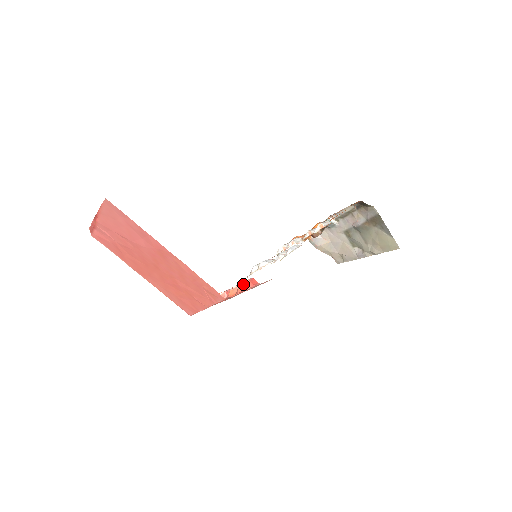
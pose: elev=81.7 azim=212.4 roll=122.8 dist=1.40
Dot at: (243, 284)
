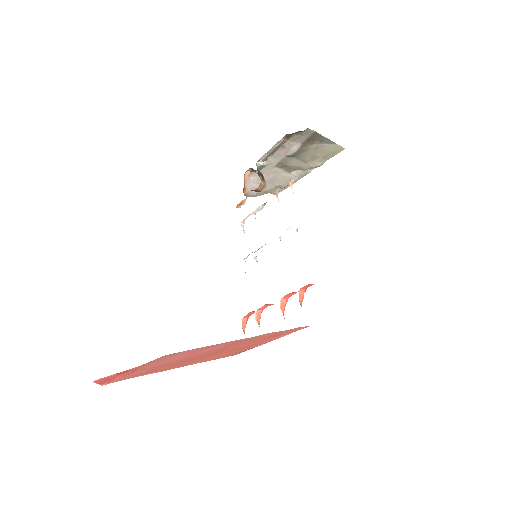
Dot at: (299, 296)
